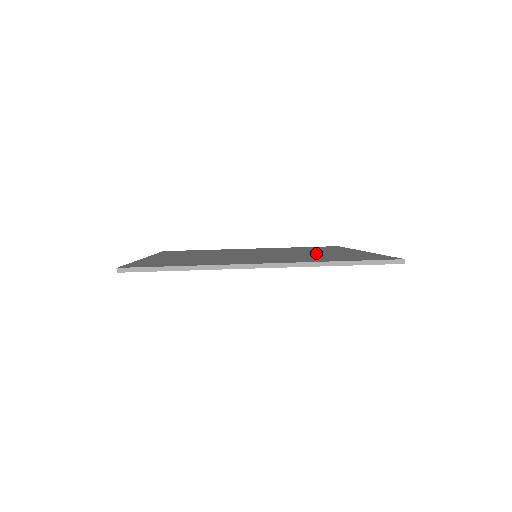
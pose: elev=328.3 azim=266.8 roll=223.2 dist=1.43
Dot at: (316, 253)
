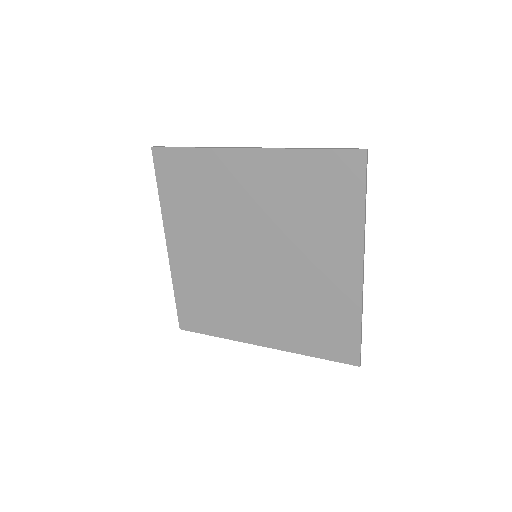
Dot at: (311, 247)
